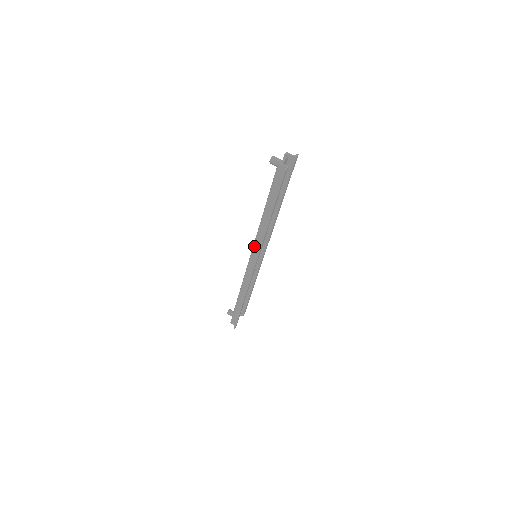
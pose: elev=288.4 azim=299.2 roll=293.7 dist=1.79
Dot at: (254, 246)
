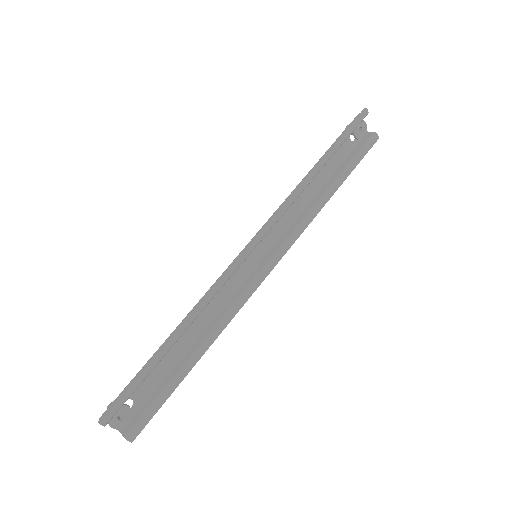
Dot at: (269, 219)
